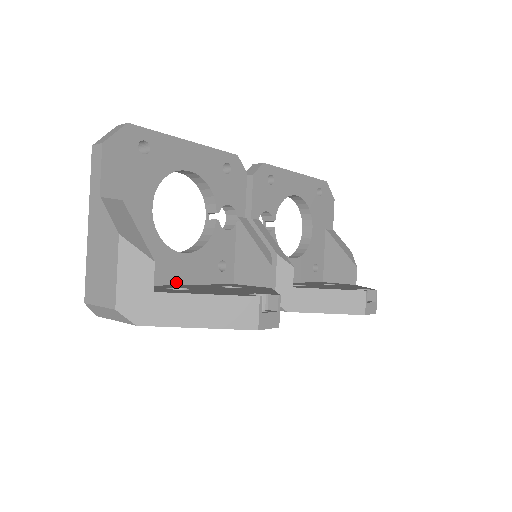
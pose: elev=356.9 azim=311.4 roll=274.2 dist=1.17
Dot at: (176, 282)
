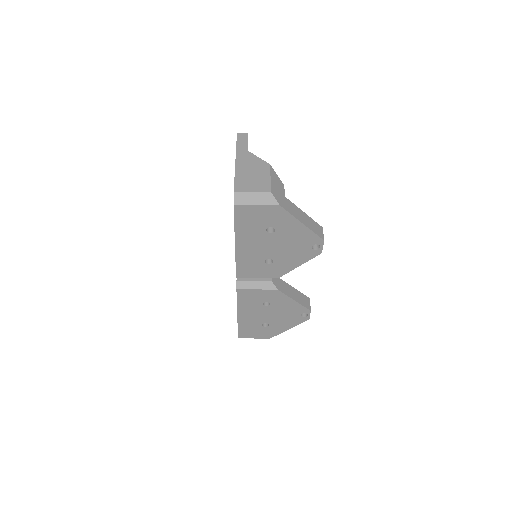
Dot at: occluded
